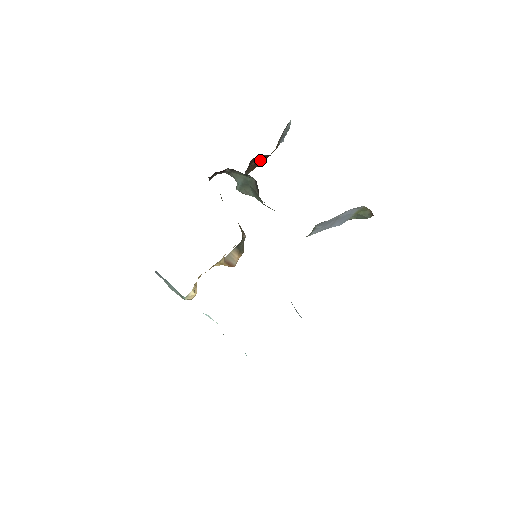
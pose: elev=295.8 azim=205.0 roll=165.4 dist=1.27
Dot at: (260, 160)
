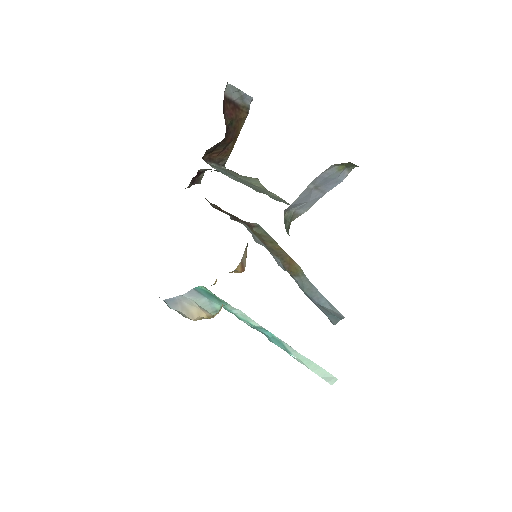
Dot at: (220, 148)
